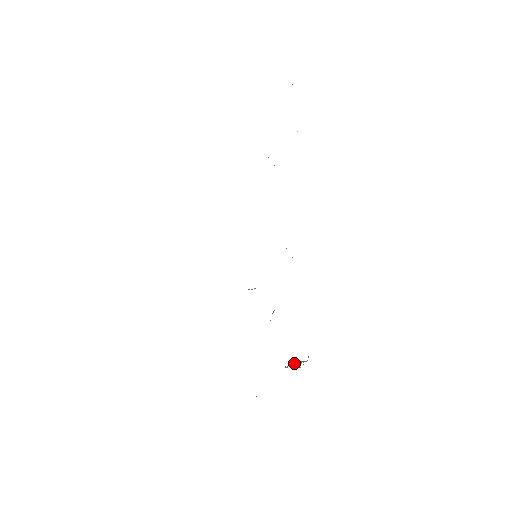
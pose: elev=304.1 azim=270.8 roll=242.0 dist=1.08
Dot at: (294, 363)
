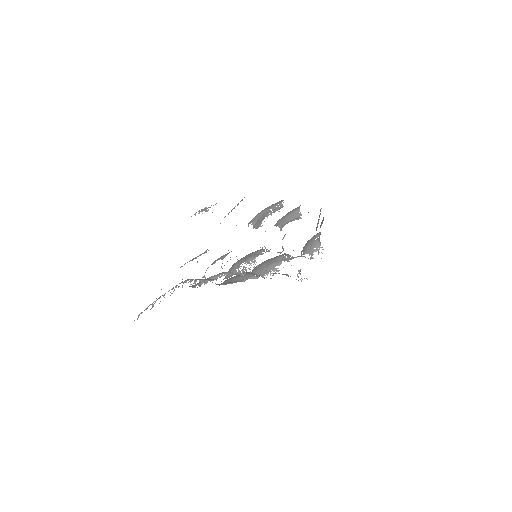
Dot at: (313, 252)
